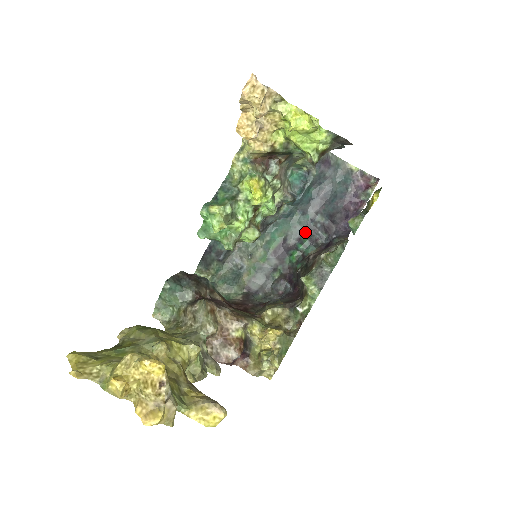
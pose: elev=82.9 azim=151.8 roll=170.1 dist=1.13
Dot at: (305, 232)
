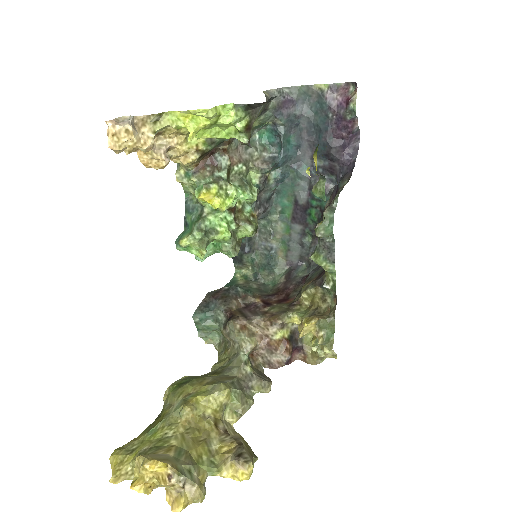
Dot at: (311, 185)
